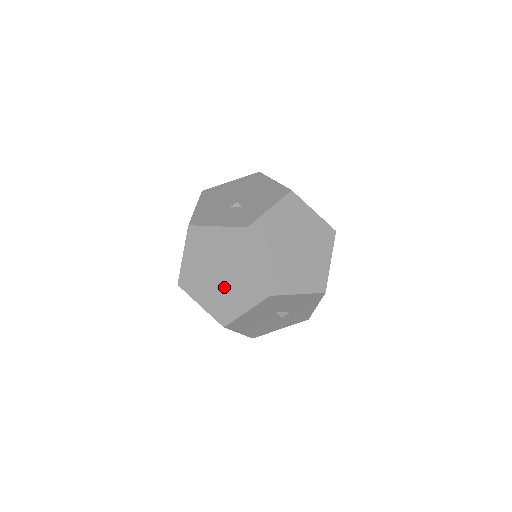
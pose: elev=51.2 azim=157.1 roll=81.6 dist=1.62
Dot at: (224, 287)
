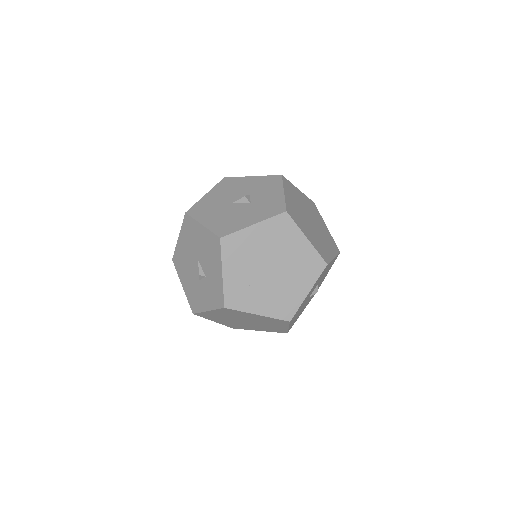
Dot at: (258, 325)
